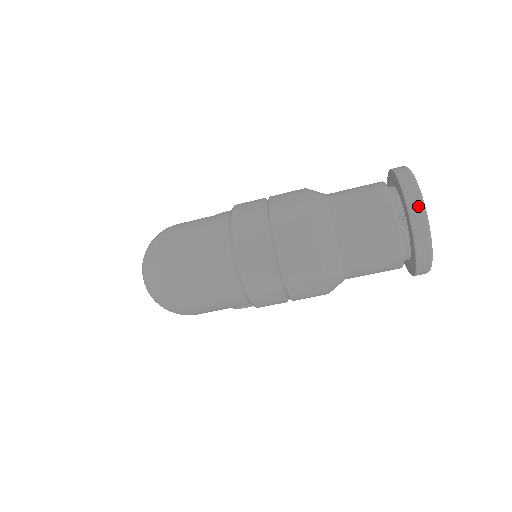
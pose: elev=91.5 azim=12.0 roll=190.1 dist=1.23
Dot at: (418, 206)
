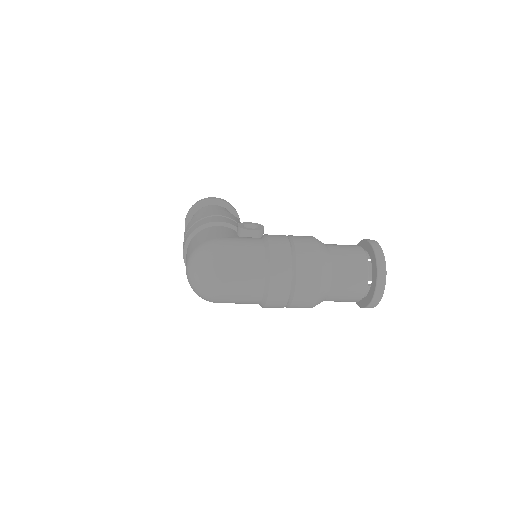
Dot at: (383, 282)
